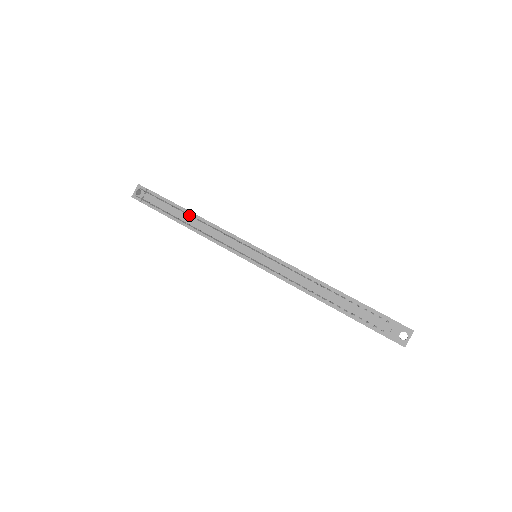
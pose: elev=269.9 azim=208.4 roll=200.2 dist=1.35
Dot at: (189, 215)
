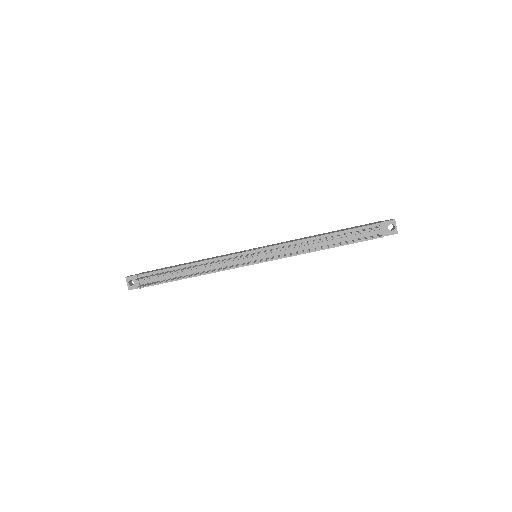
Dot at: (188, 268)
